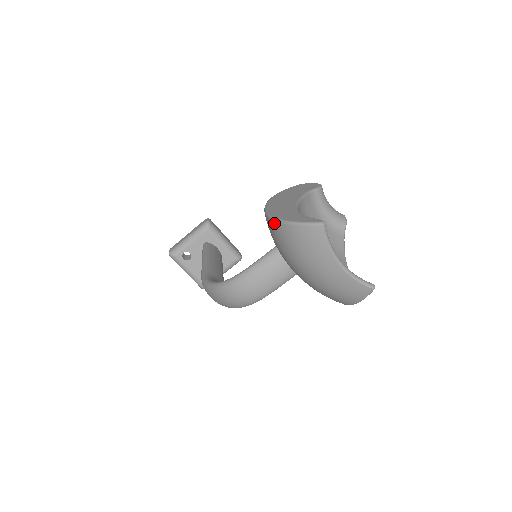
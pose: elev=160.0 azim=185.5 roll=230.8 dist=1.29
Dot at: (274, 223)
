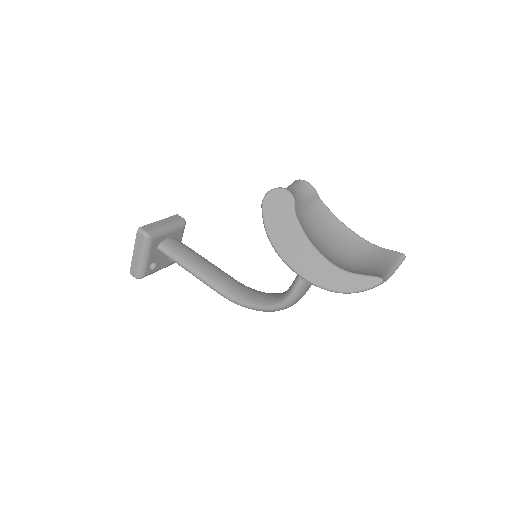
Dot at: occluded
